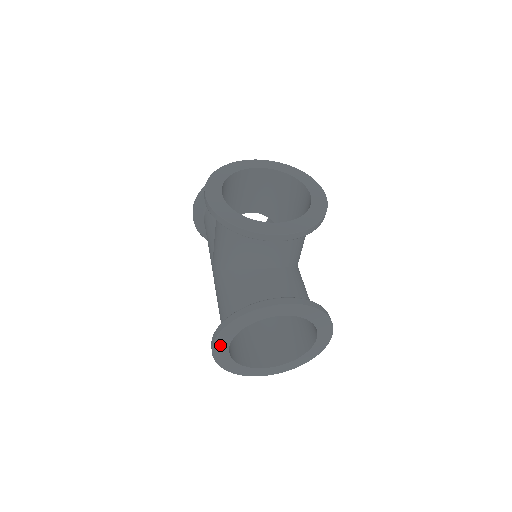
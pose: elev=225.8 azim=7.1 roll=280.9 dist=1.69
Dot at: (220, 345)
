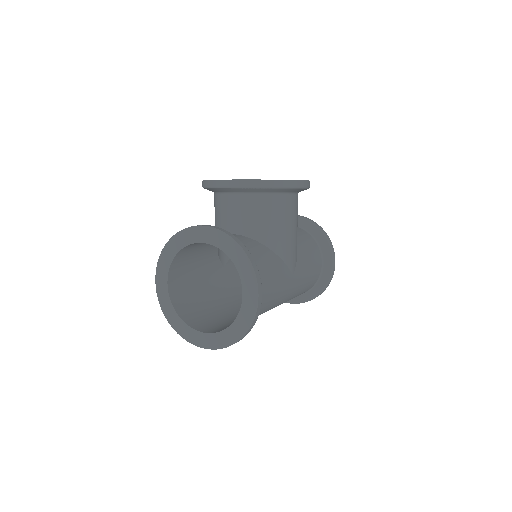
Dot at: (161, 277)
